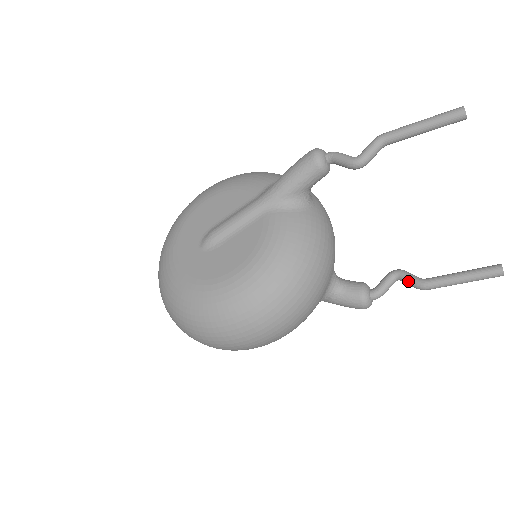
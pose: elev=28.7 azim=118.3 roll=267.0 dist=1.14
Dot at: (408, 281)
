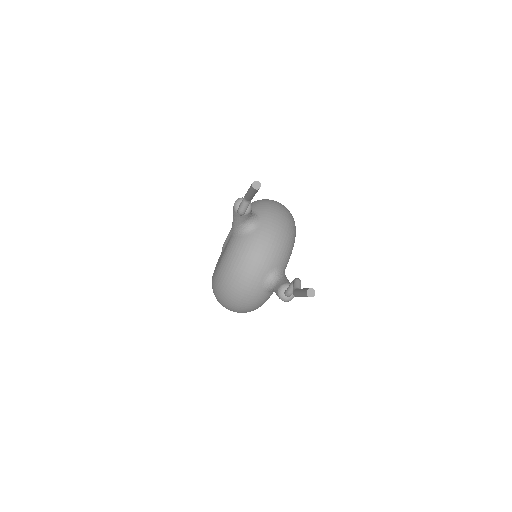
Dot at: occluded
